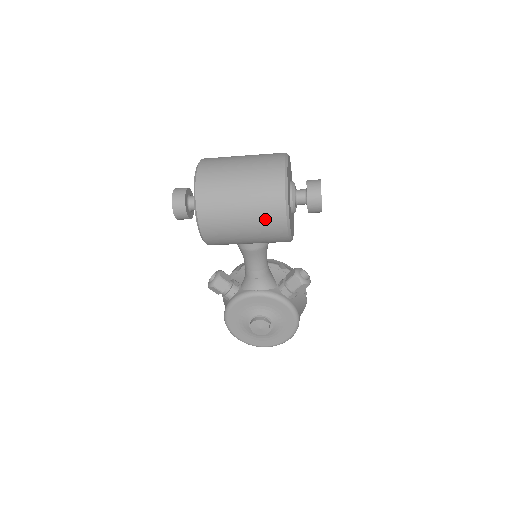
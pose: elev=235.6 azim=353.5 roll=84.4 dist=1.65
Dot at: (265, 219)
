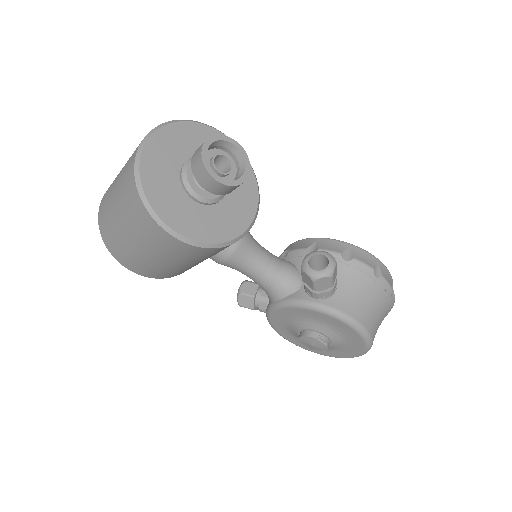
Dot at: (156, 243)
